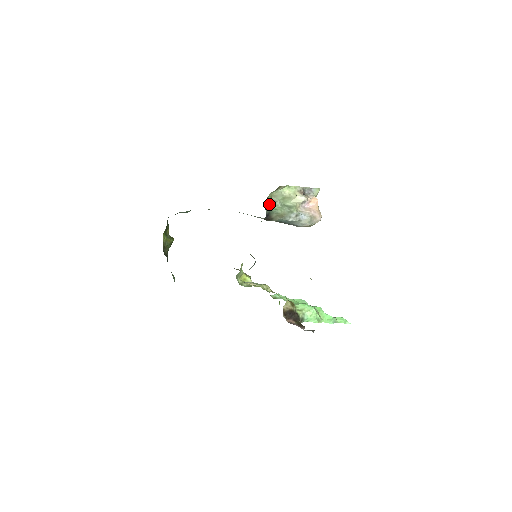
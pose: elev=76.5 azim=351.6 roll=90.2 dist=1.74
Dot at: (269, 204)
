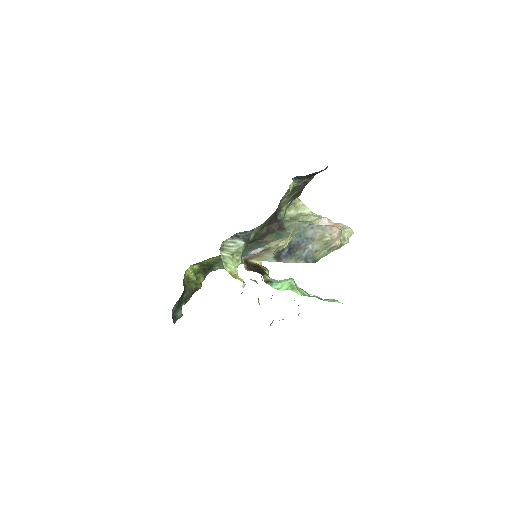
Dot at: occluded
